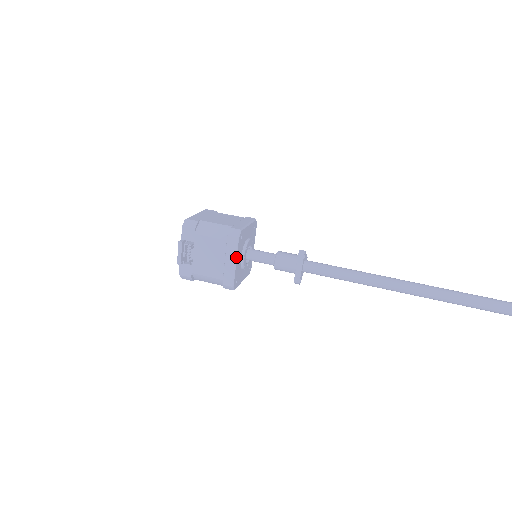
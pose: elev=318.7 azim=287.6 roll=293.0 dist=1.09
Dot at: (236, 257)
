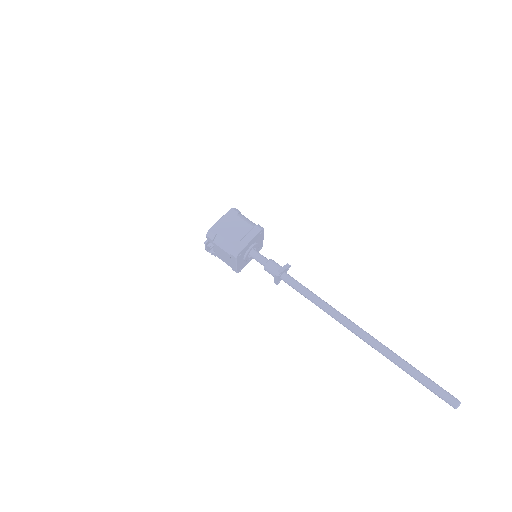
Dot at: (236, 264)
